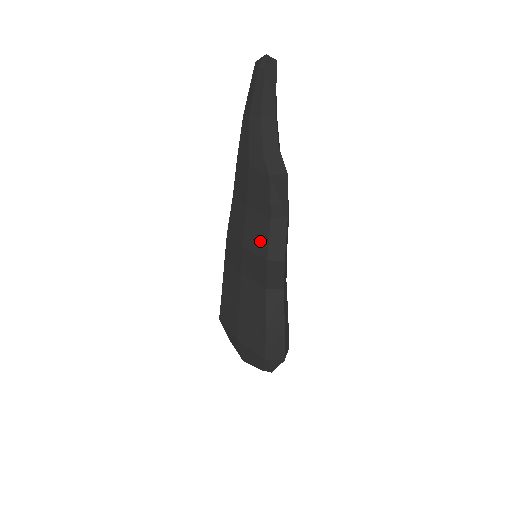
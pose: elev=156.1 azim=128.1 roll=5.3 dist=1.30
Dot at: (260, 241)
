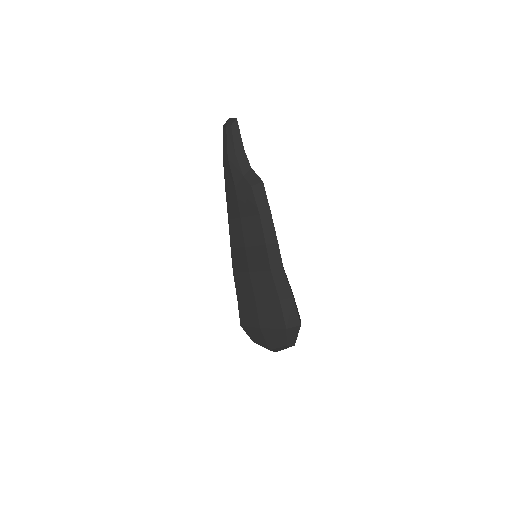
Dot at: (257, 235)
